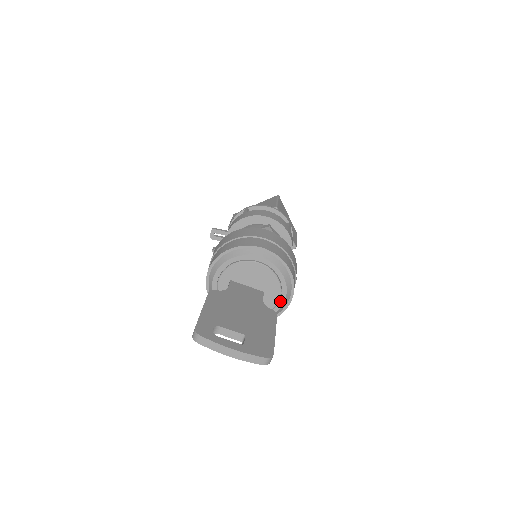
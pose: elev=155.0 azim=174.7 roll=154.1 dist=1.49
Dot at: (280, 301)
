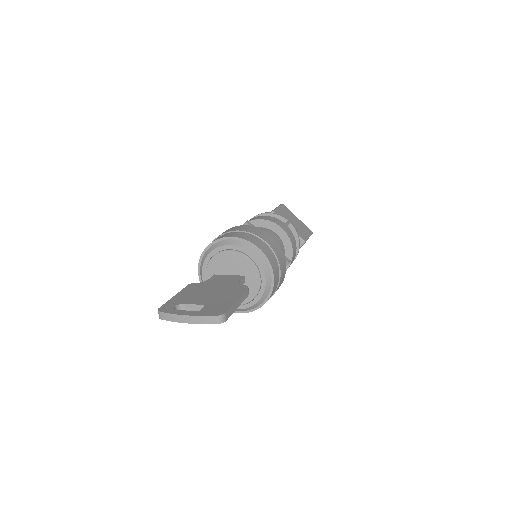
Dot at: (262, 280)
